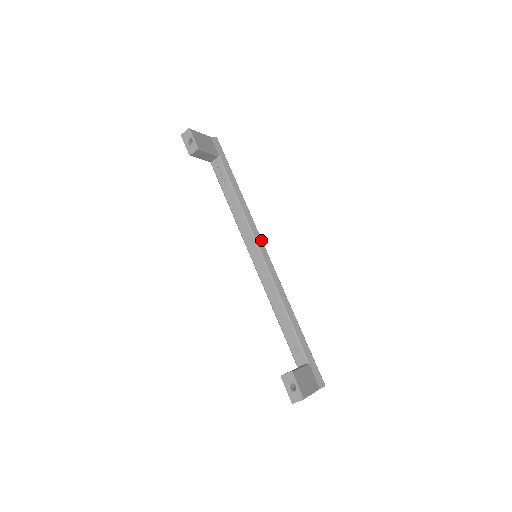
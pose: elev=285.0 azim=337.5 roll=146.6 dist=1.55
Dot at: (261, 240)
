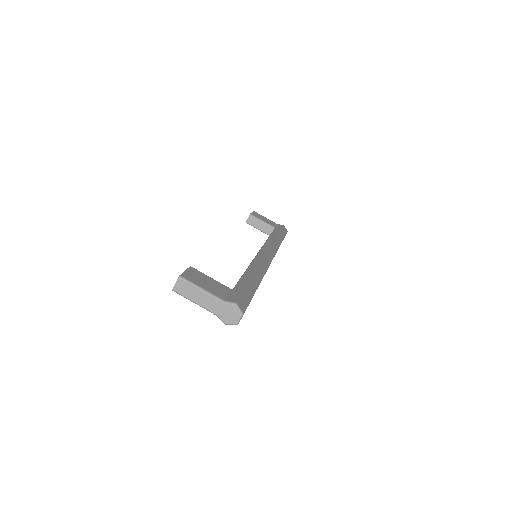
Dot at: (269, 249)
